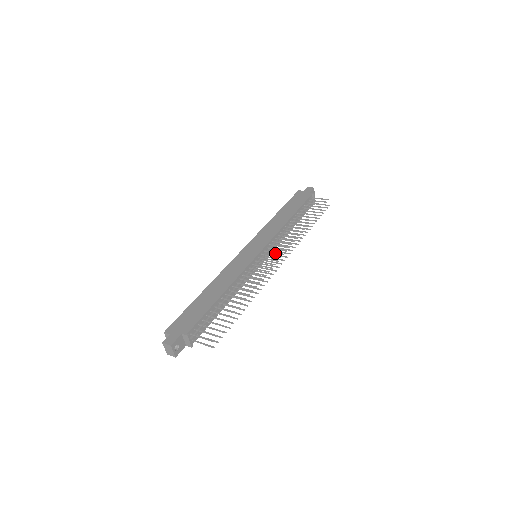
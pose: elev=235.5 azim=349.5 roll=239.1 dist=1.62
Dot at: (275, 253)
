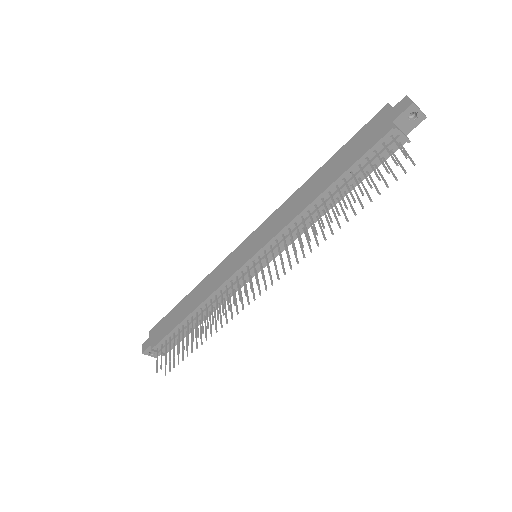
Dot at: (261, 270)
